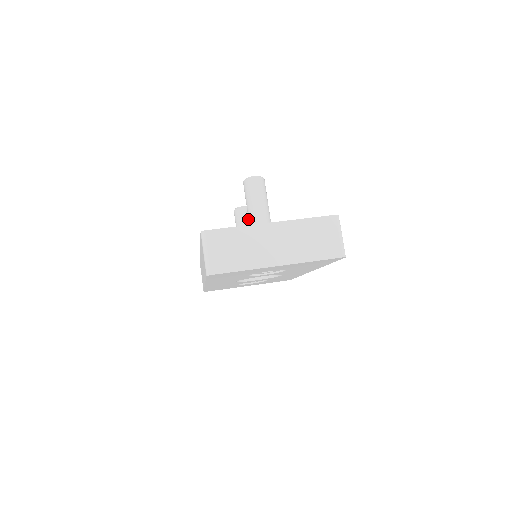
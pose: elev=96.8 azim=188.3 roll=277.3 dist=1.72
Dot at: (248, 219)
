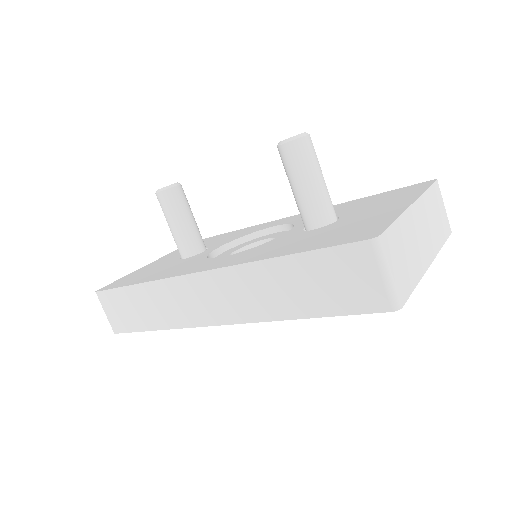
Dot at: (187, 202)
